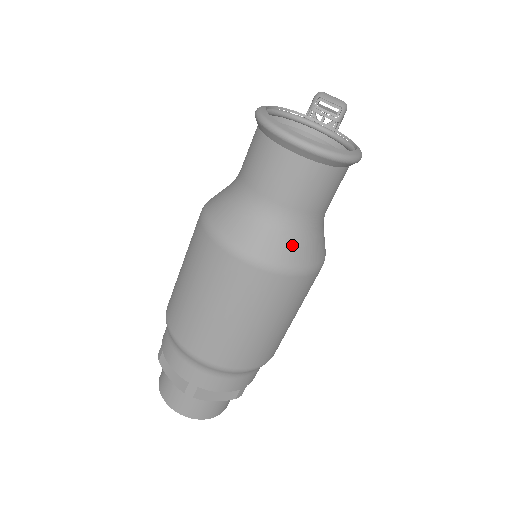
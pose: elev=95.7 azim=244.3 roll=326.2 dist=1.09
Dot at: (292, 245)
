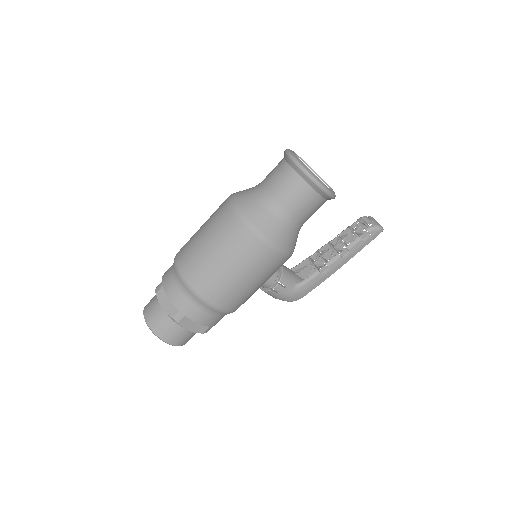
Dot at: (257, 209)
